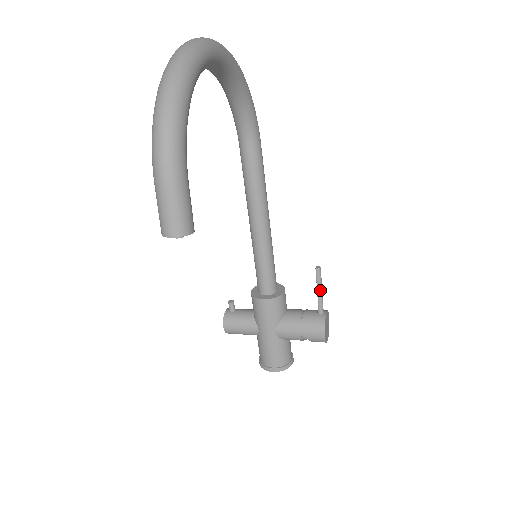
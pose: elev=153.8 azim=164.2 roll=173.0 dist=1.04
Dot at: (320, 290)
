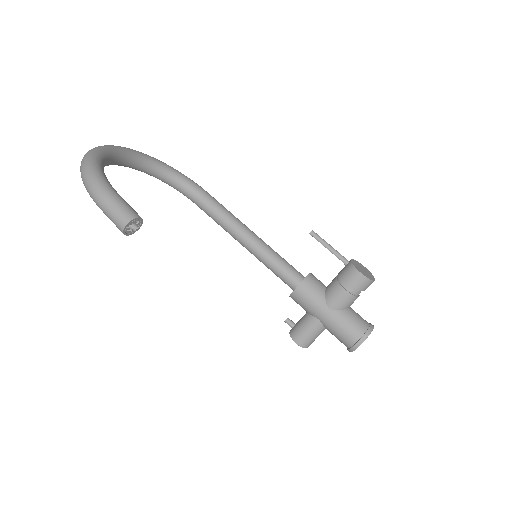
Dot at: (328, 246)
